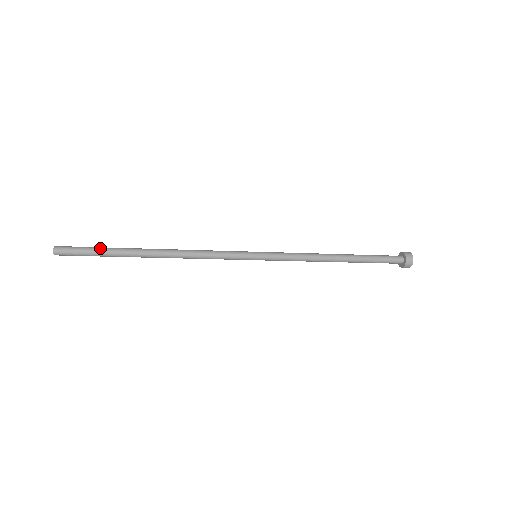
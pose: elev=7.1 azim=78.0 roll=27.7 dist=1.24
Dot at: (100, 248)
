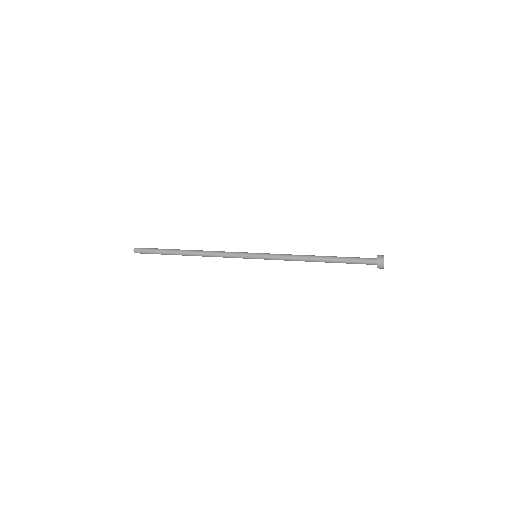
Dot at: (159, 249)
